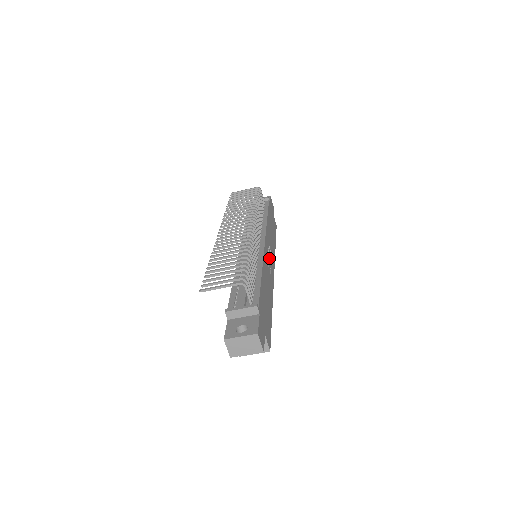
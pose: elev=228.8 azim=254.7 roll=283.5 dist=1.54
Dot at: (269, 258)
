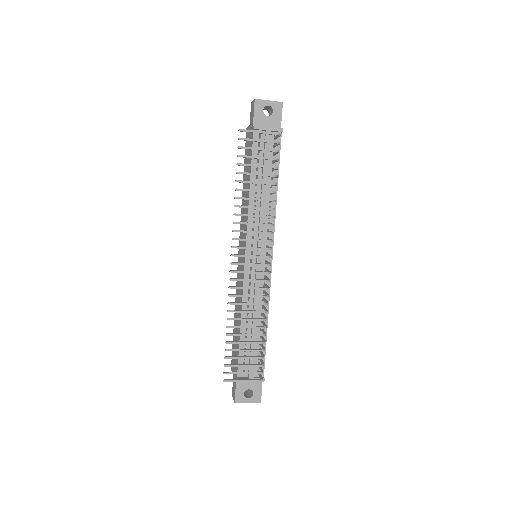
Dot at: occluded
